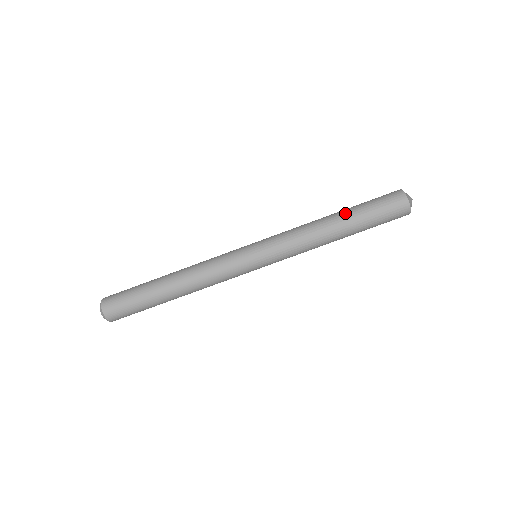
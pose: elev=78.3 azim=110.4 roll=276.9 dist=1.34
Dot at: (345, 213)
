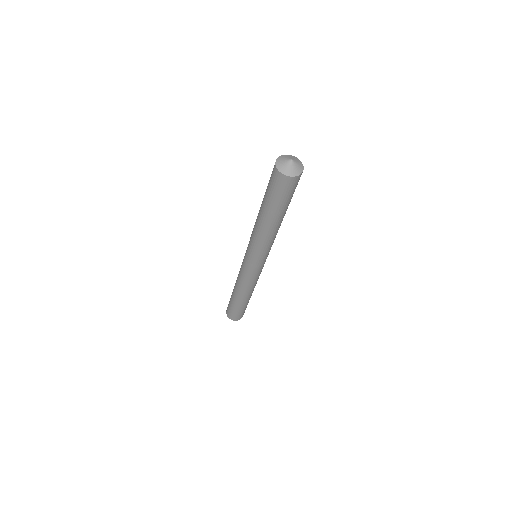
Dot at: (262, 201)
